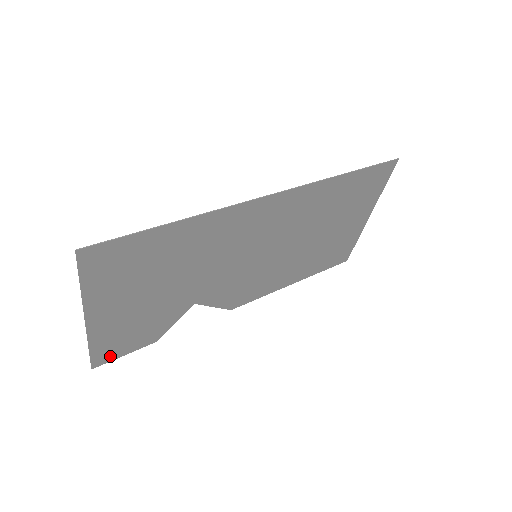
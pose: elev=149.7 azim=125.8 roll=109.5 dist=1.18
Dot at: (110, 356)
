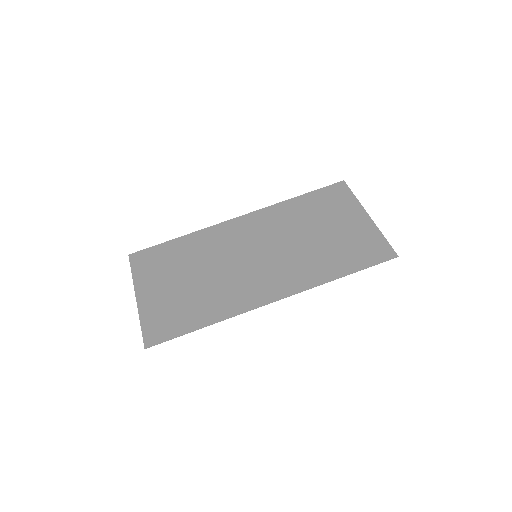
Dot at: (141, 255)
